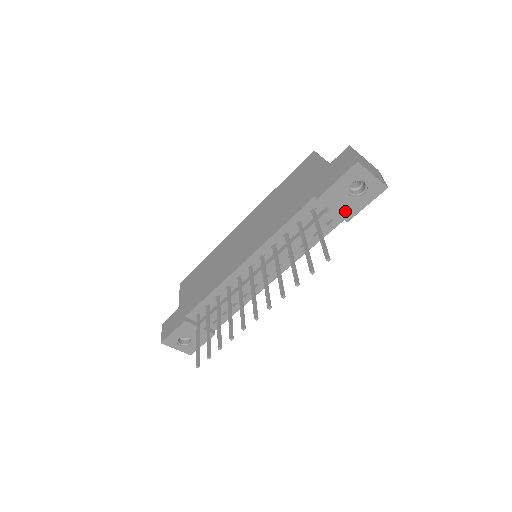
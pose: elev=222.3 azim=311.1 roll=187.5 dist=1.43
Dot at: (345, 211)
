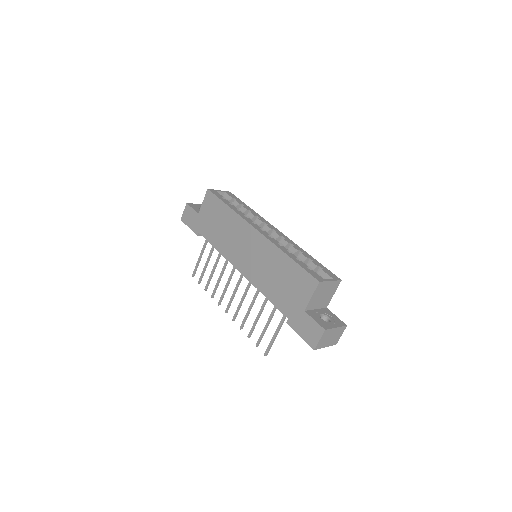
Dot at: occluded
